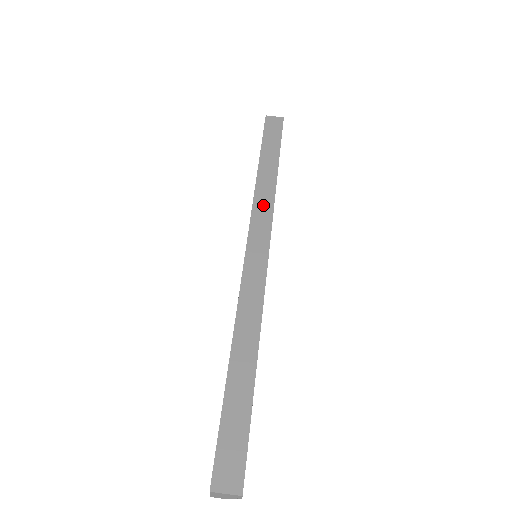
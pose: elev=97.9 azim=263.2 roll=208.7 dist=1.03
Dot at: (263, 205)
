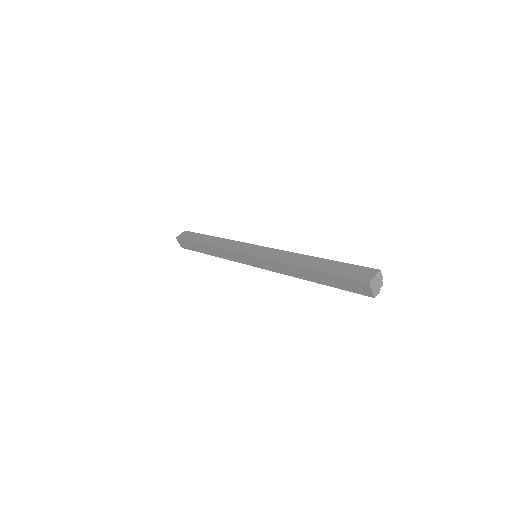
Dot at: (229, 245)
